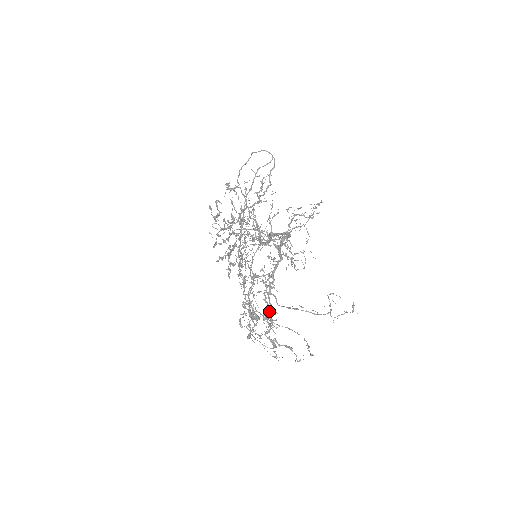
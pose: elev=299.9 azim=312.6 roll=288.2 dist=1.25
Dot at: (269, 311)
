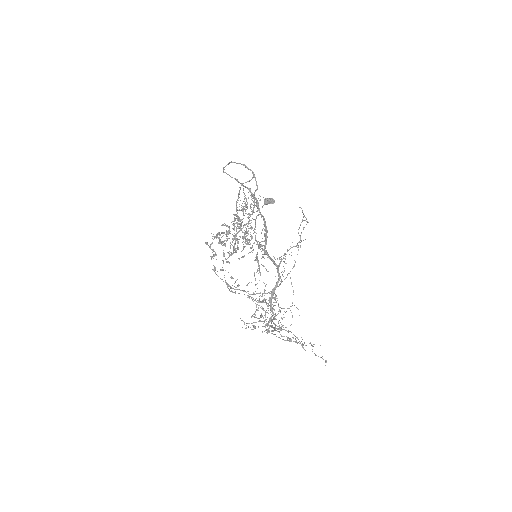
Dot at: occluded
